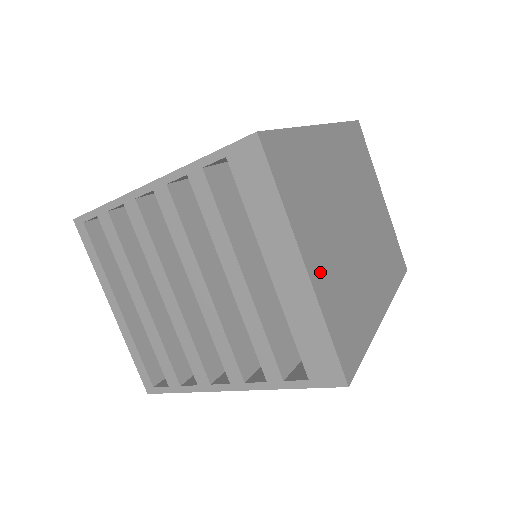
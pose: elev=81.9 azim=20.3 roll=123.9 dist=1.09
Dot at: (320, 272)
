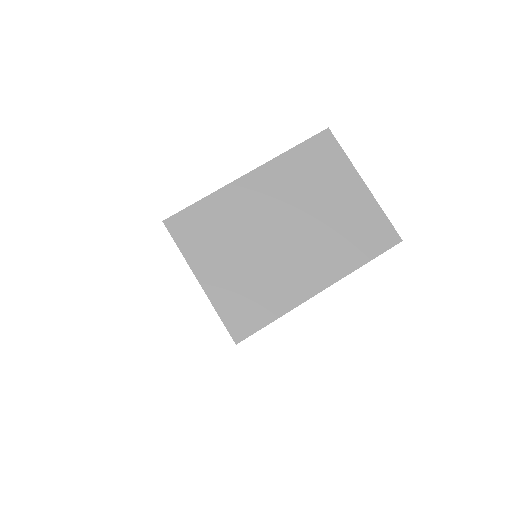
Dot at: (217, 282)
